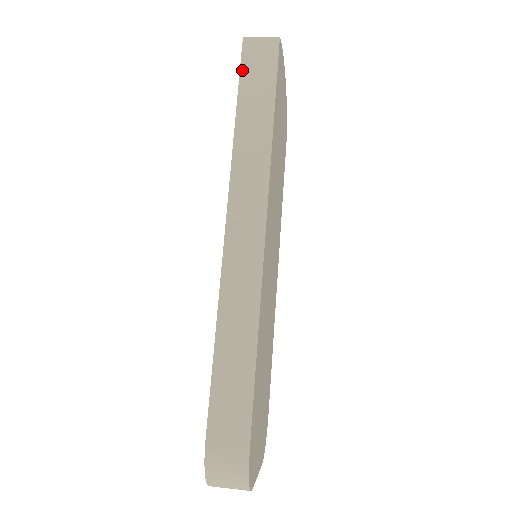
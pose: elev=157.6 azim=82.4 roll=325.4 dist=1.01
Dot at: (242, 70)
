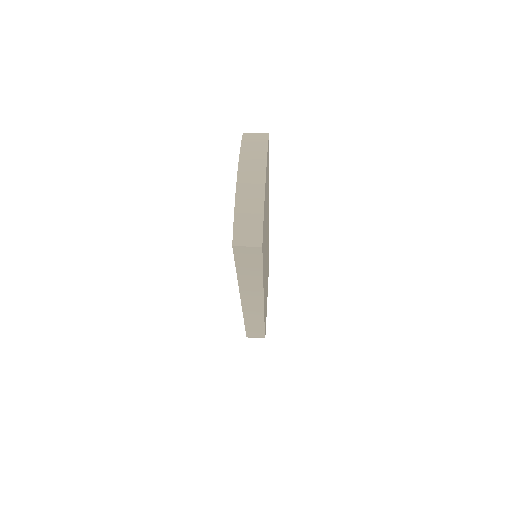
Dot at: (236, 260)
